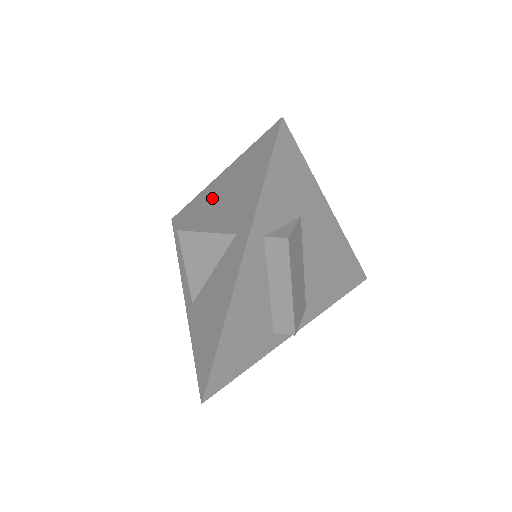
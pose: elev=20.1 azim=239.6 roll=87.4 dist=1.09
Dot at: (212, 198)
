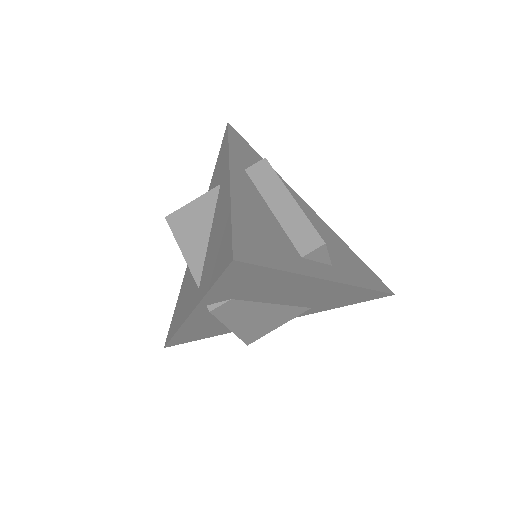
Dot at: occluded
